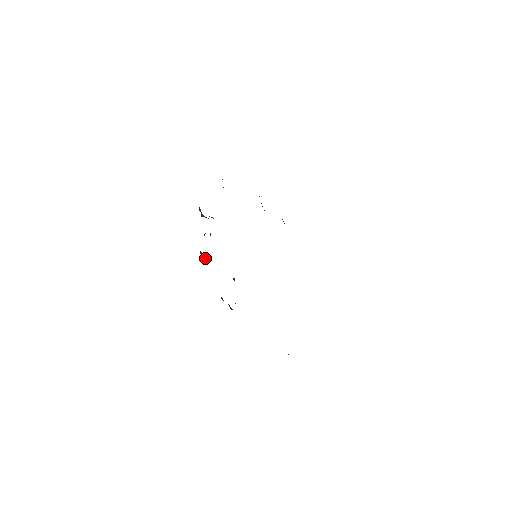
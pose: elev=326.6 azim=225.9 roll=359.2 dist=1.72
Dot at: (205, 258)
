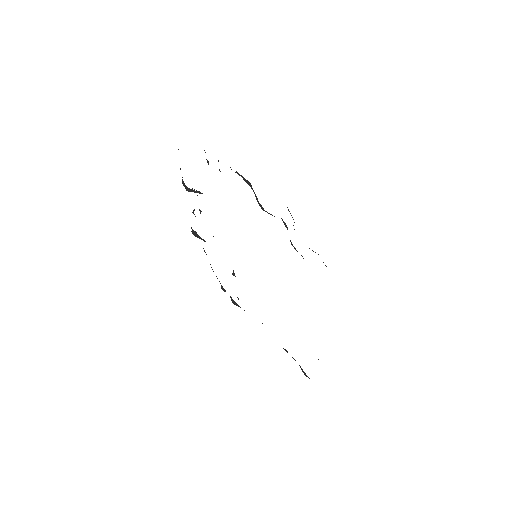
Dot at: occluded
